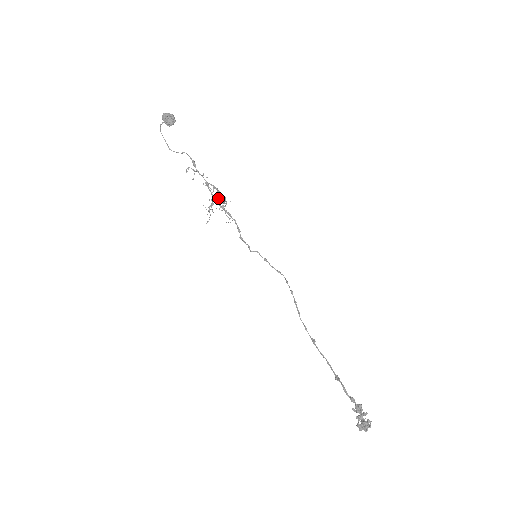
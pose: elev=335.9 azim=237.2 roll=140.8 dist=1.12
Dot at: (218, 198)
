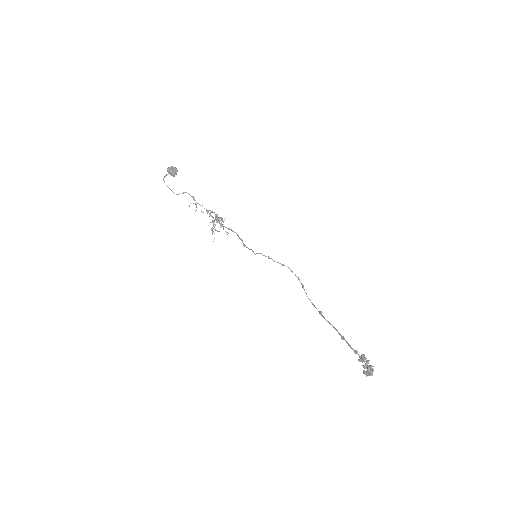
Dot at: (217, 219)
